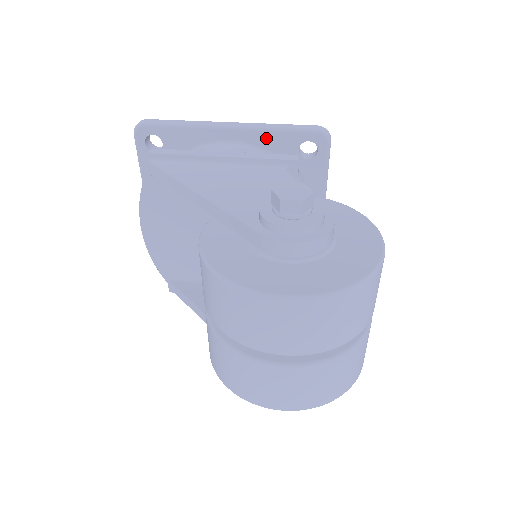
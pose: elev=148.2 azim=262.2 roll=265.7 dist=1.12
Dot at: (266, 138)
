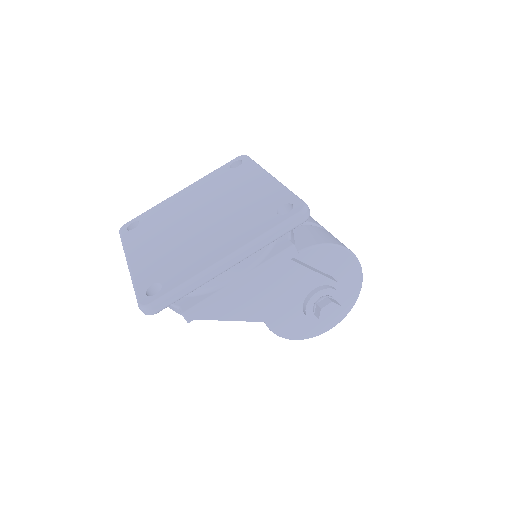
Dot at: occluded
